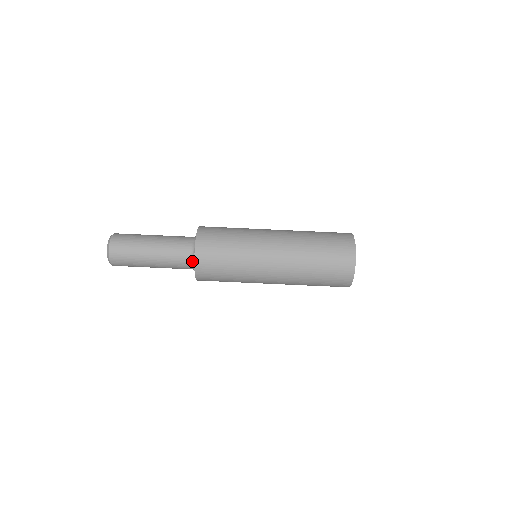
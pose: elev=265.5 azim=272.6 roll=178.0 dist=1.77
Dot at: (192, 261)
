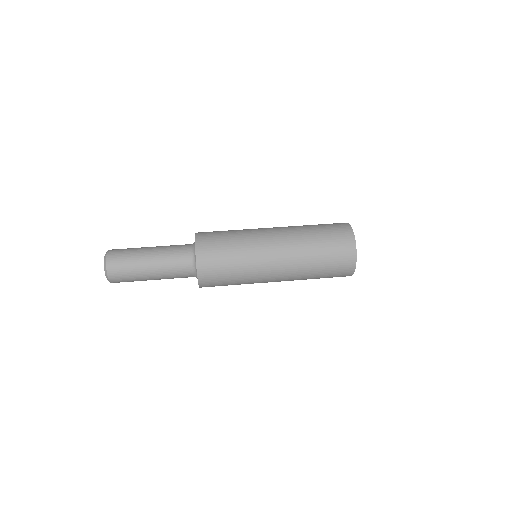
Dot at: (193, 268)
